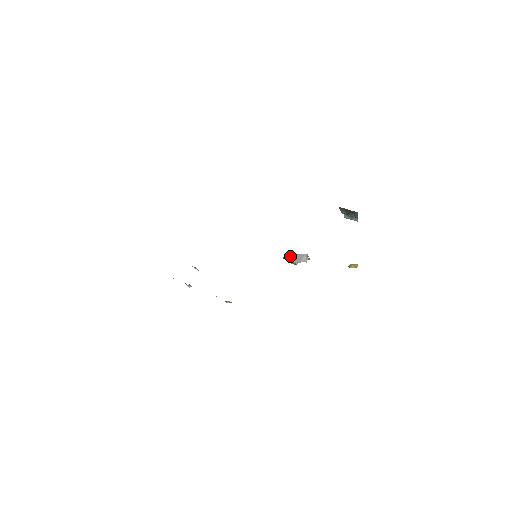
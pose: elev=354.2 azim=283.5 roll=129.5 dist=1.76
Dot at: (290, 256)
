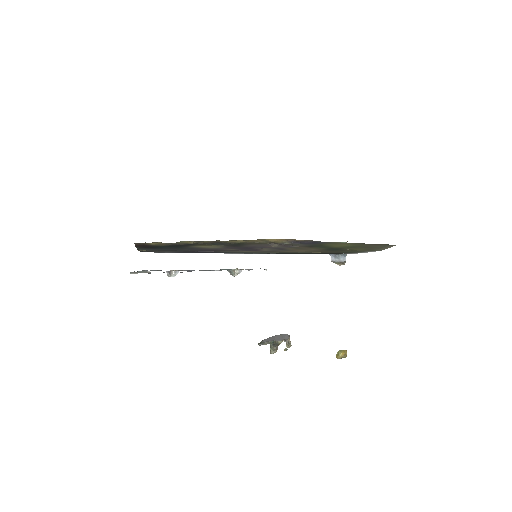
Dot at: (268, 338)
